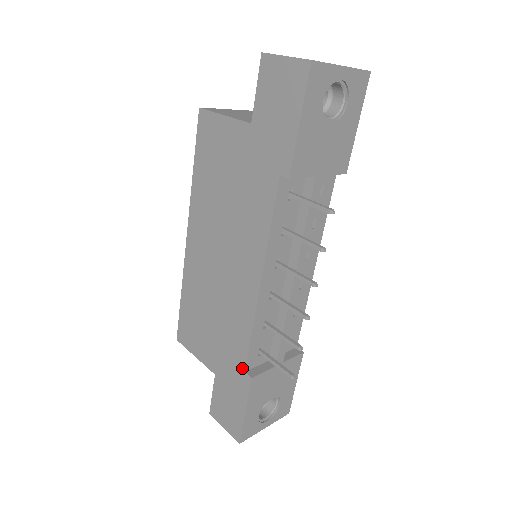
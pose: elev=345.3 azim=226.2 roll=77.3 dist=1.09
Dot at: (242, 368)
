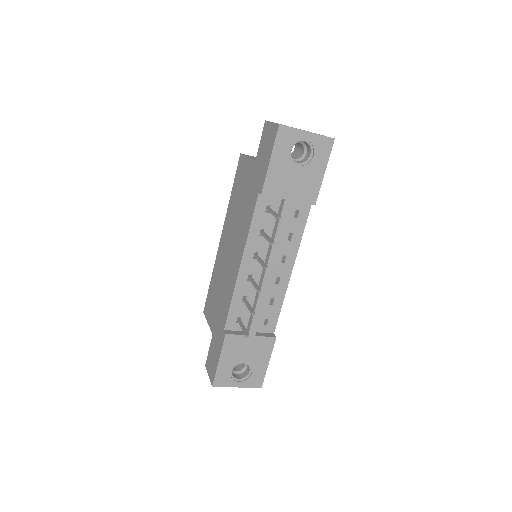
Dot at: (223, 327)
